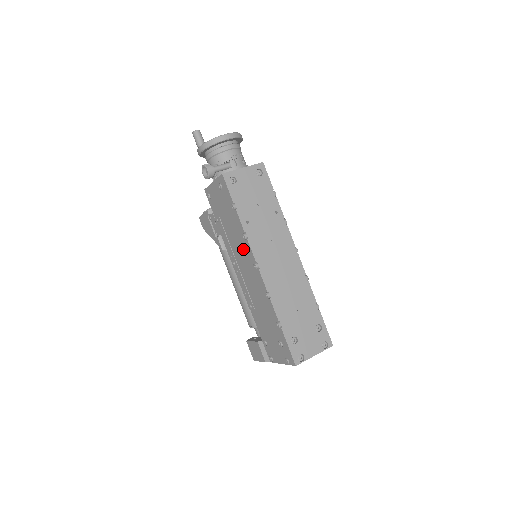
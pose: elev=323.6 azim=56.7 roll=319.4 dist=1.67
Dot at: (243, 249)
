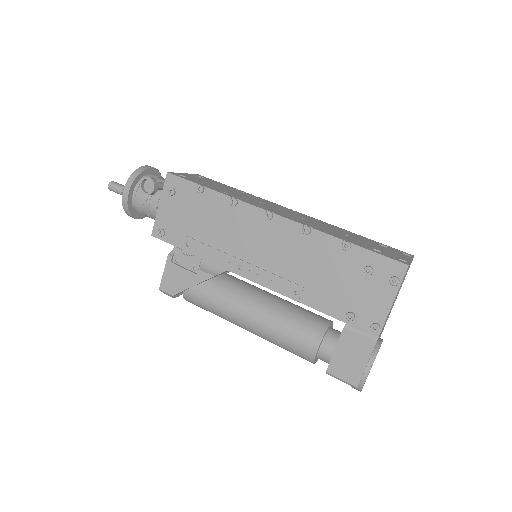
Dot at: (240, 223)
